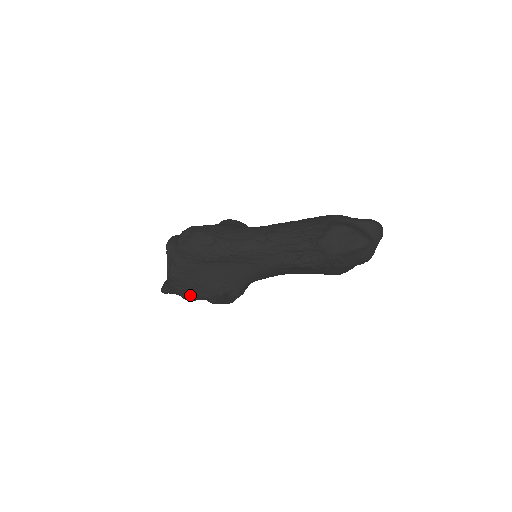
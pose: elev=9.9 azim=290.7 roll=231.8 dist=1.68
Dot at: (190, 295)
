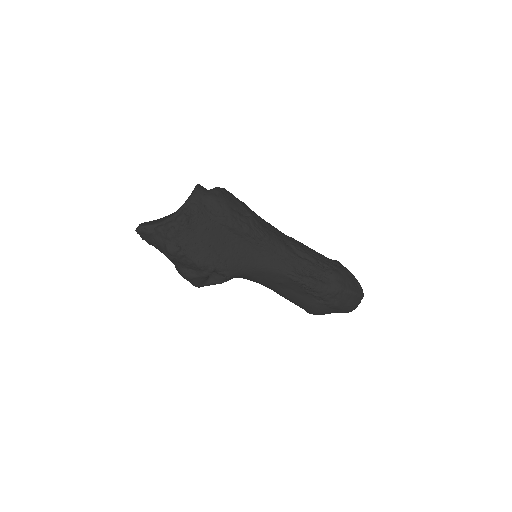
Dot at: (180, 249)
